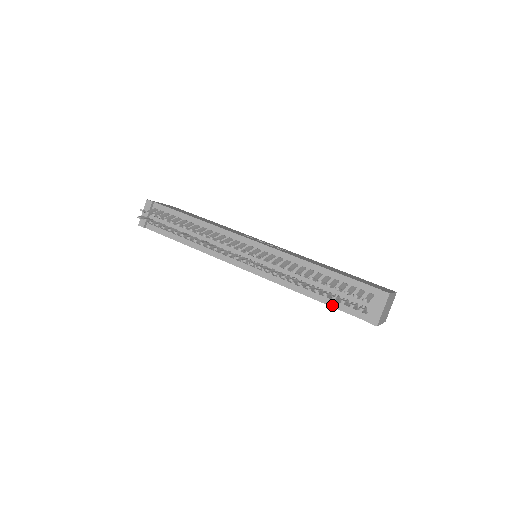
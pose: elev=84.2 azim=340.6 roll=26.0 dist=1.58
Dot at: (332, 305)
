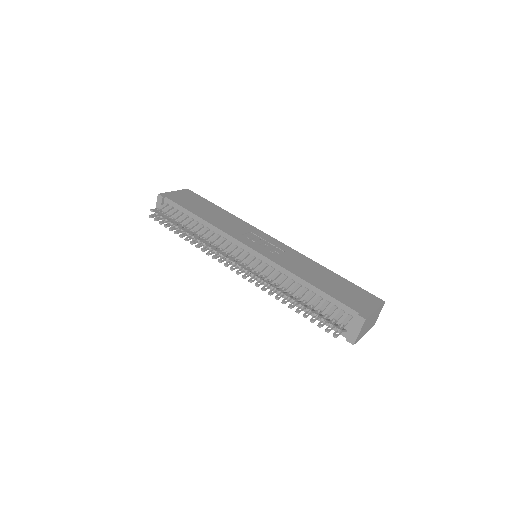
Dot at: occluded
